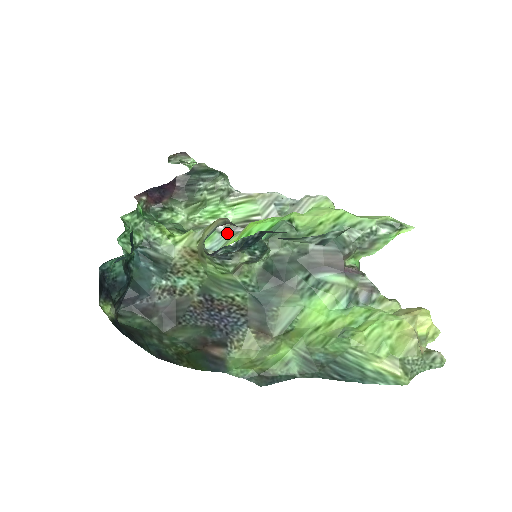
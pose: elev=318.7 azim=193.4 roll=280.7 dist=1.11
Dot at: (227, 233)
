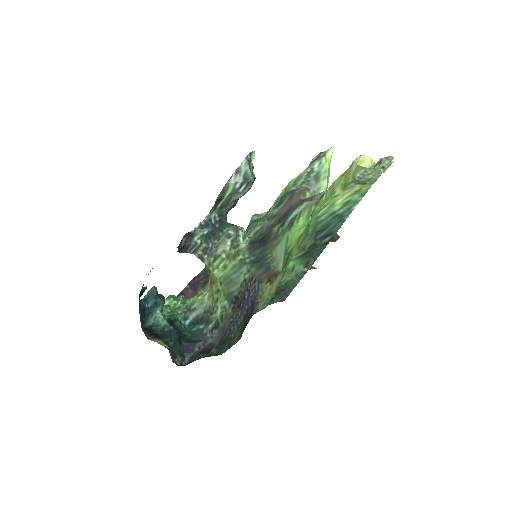
Dot at: occluded
